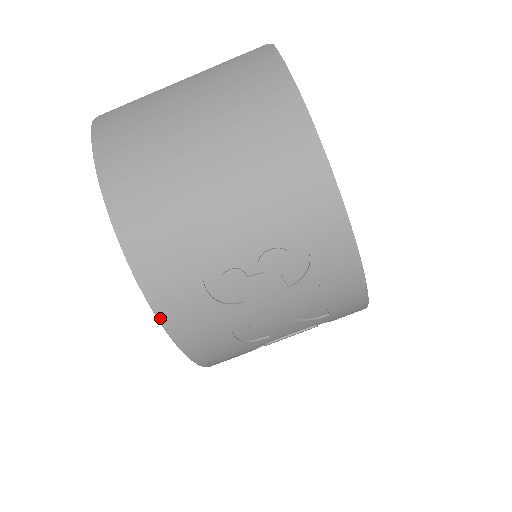
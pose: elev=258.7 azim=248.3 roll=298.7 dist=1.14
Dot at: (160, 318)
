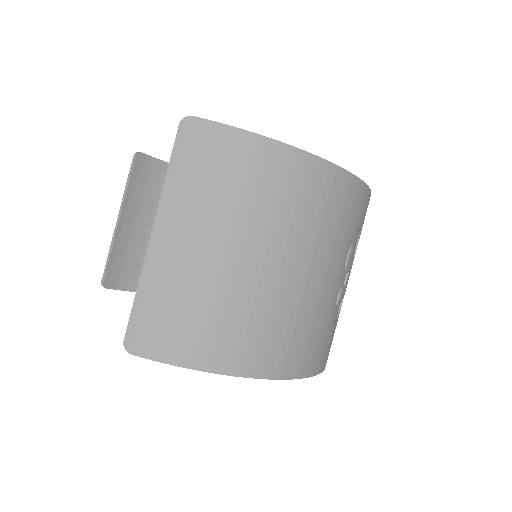
Dot at: (324, 369)
